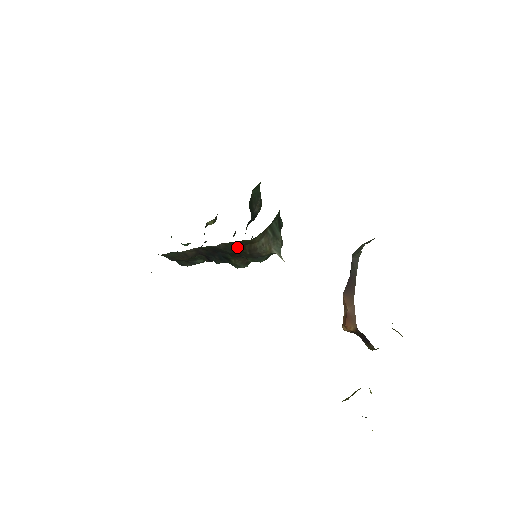
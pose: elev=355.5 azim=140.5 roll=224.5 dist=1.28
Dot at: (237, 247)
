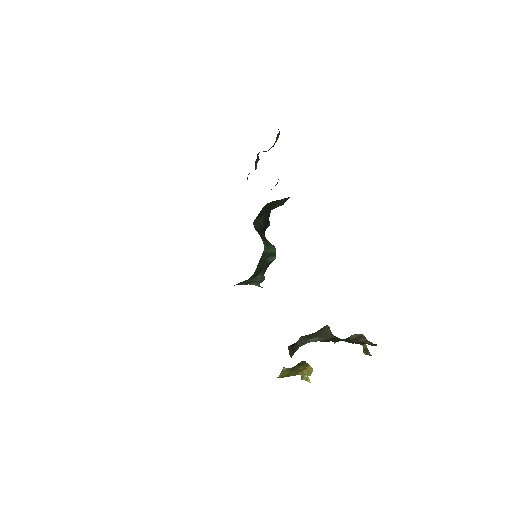
Dot at: occluded
